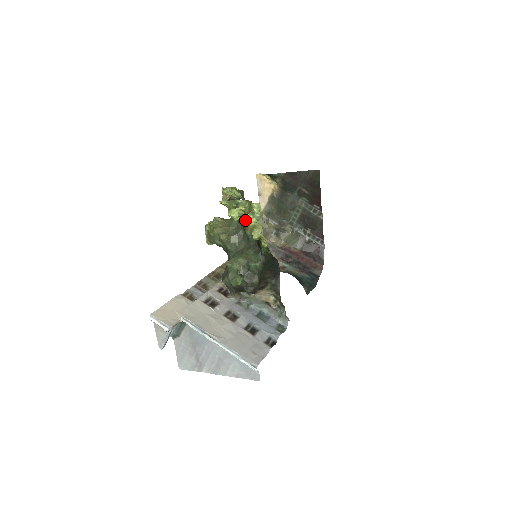
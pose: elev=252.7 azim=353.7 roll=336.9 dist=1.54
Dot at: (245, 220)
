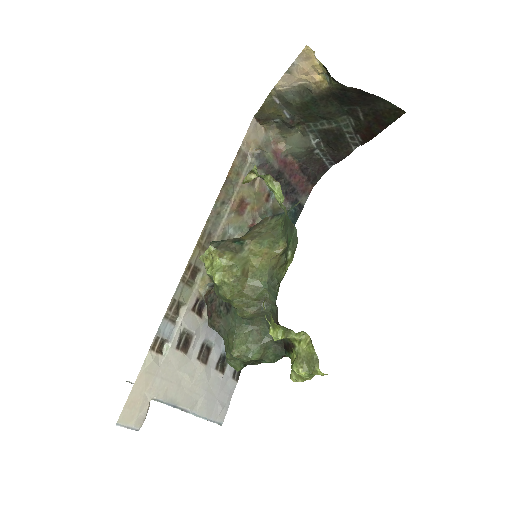
Dot at: (294, 371)
